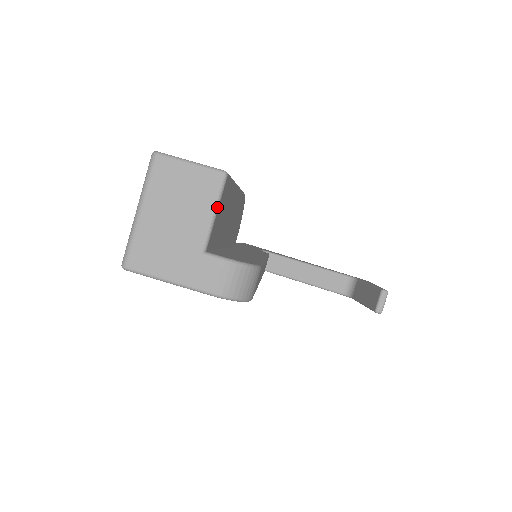
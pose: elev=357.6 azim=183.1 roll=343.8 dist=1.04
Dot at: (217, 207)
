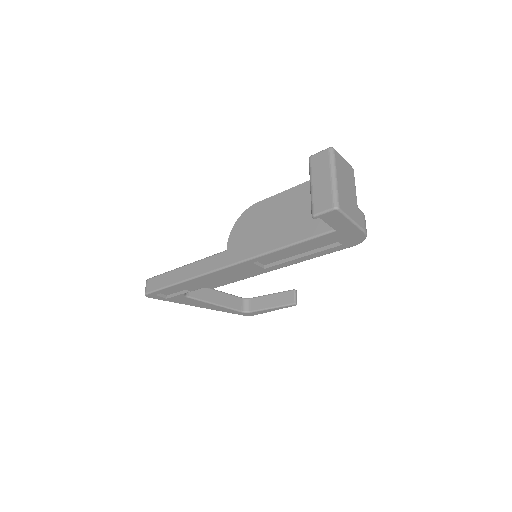
Dot at: occluded
